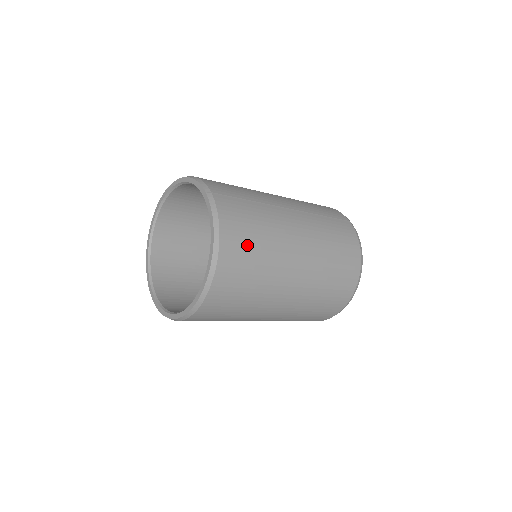
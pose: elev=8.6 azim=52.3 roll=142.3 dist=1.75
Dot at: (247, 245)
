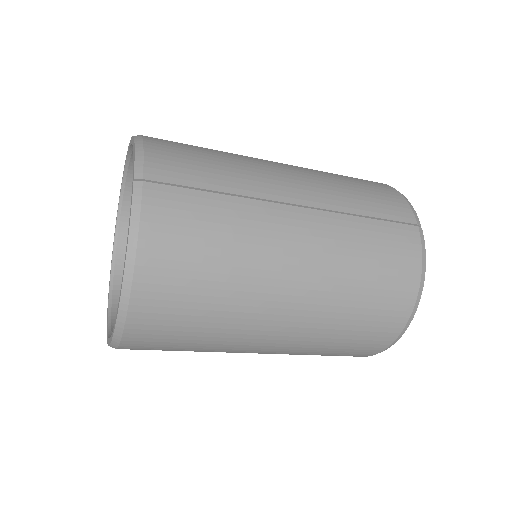
Dot at: (189, 274)
